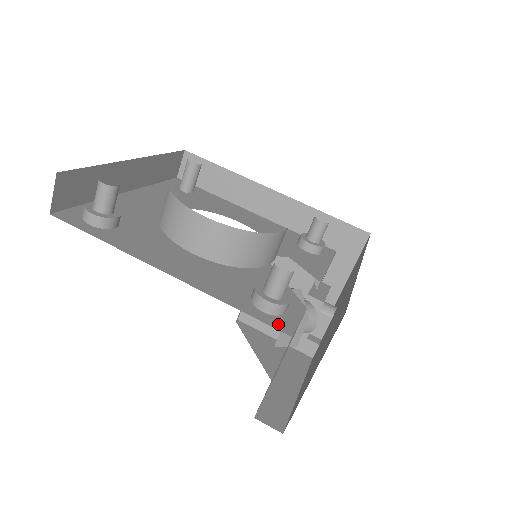
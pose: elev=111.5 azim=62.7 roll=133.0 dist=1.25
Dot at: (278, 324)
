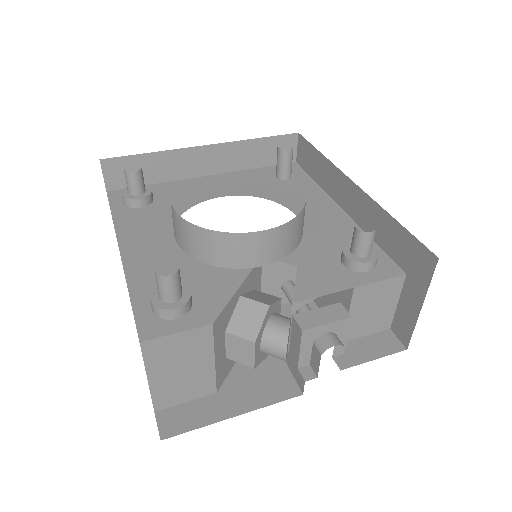
Dot at: (147, 326)
